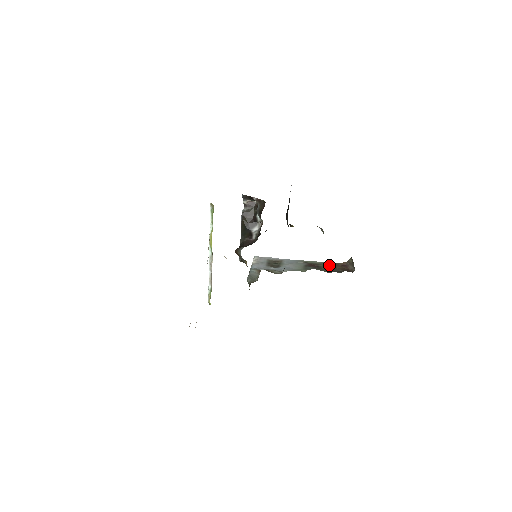
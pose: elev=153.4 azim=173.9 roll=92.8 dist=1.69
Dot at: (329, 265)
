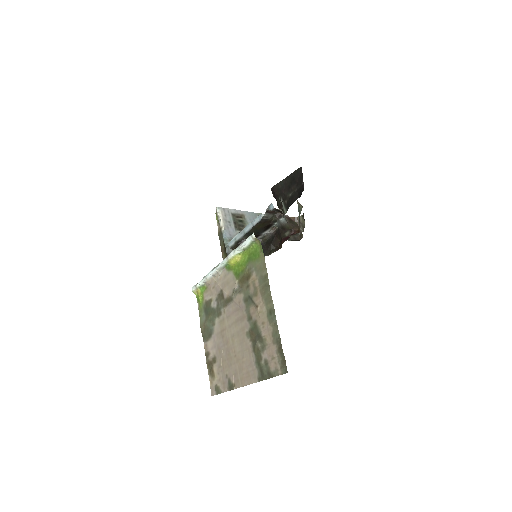
Dot at: occluded
